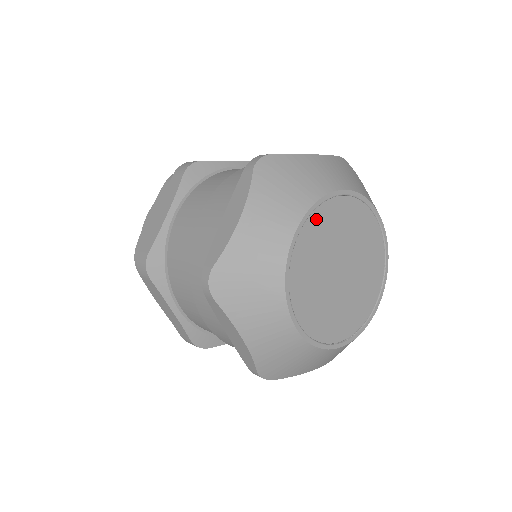
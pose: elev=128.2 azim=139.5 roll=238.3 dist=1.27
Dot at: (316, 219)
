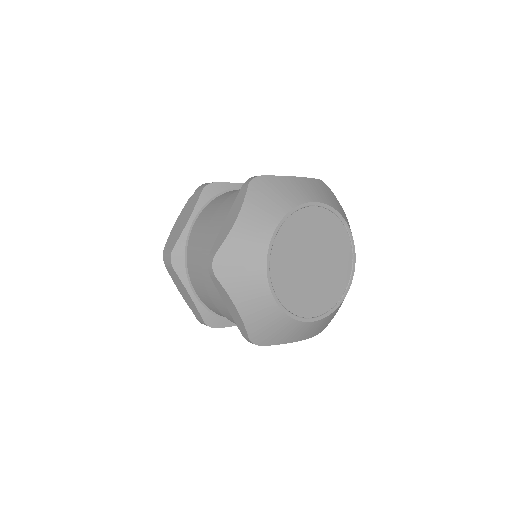
Dot at: (275, 270)
